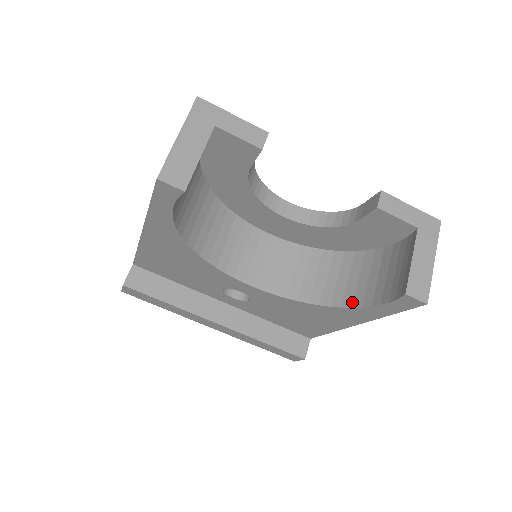
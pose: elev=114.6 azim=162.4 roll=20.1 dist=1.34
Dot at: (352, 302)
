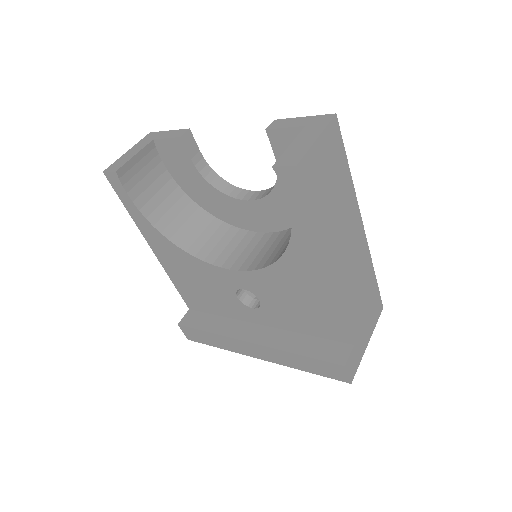
Dot at: occluded
